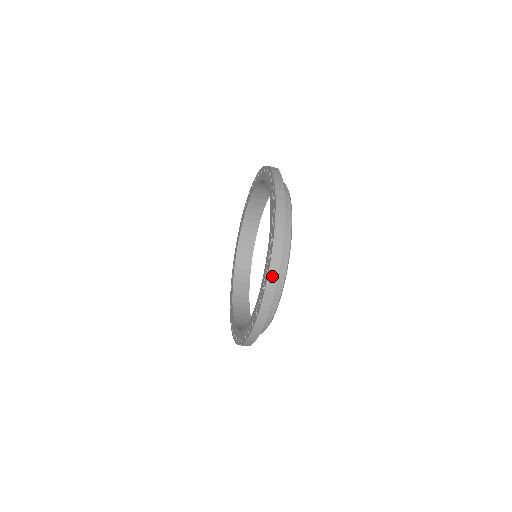
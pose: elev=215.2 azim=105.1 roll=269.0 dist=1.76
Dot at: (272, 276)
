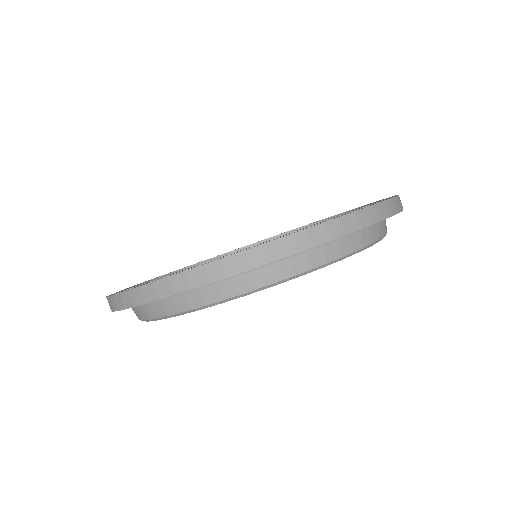
Dot at: (376, 212)
